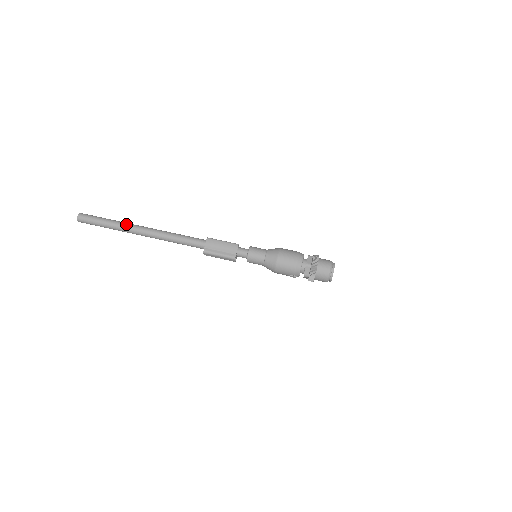
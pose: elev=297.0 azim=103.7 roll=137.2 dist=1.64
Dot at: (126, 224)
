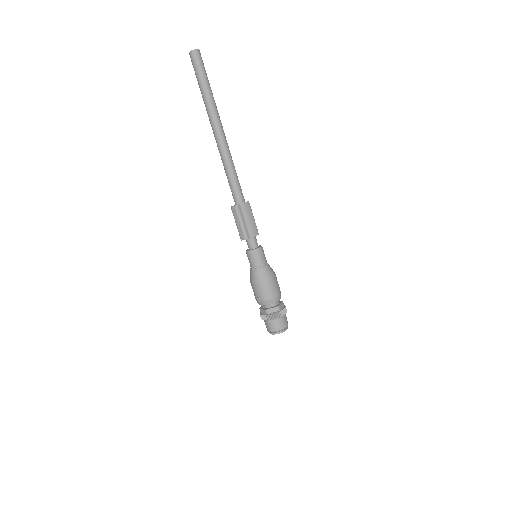
Dot at: occluded
